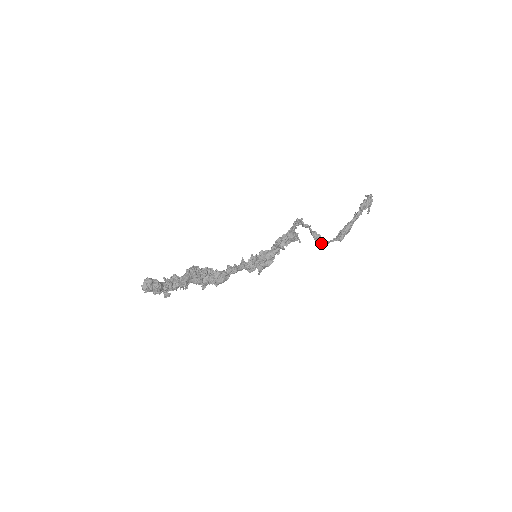
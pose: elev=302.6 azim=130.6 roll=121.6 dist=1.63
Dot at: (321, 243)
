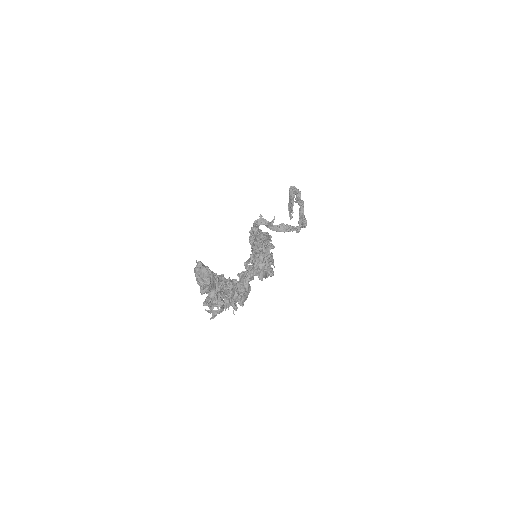
Dot at: (297, 228)
